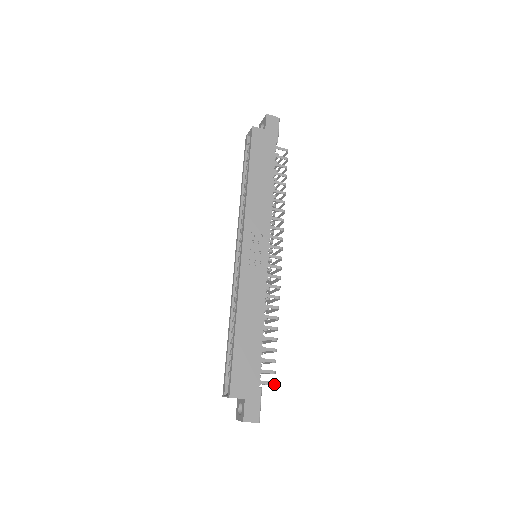
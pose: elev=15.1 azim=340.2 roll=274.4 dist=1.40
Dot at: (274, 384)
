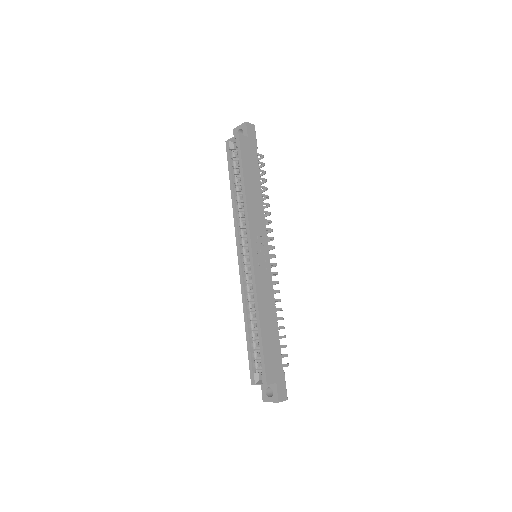
Dot at: occluded
